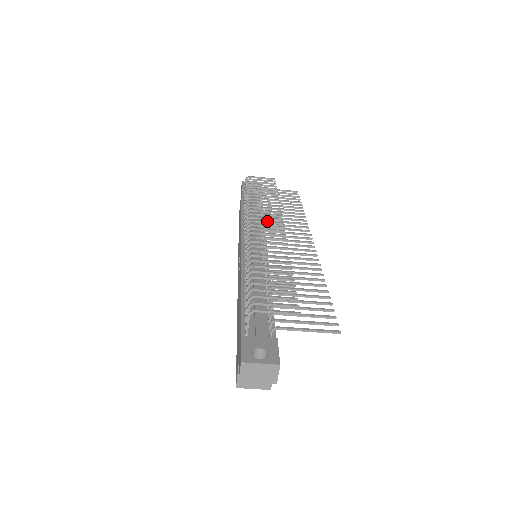
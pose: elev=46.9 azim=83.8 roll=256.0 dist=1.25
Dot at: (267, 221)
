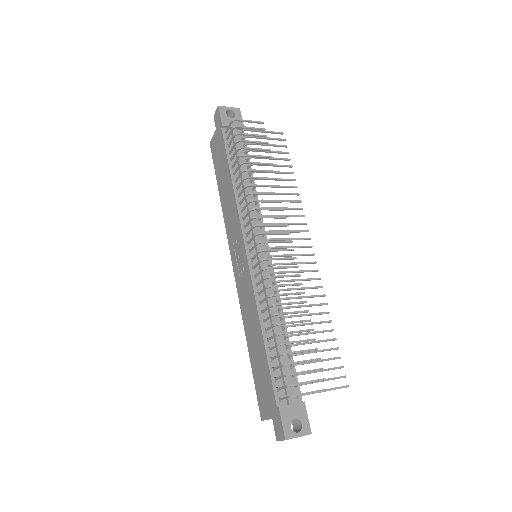
Dot at: (275, 233)
